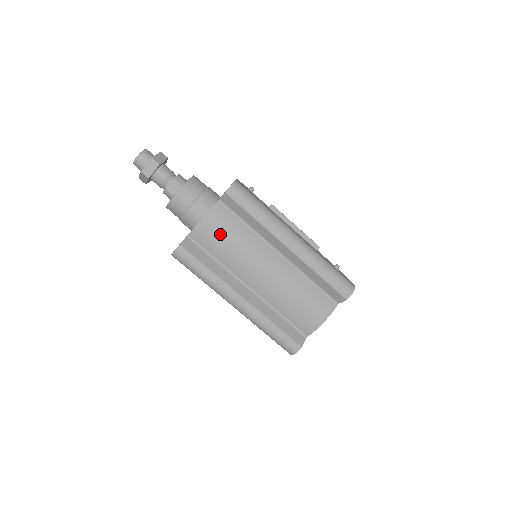
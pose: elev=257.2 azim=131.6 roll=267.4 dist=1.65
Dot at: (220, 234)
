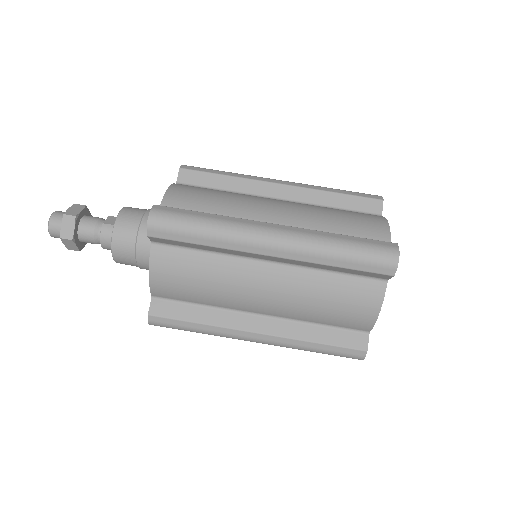
Dot at: (199, 194)
